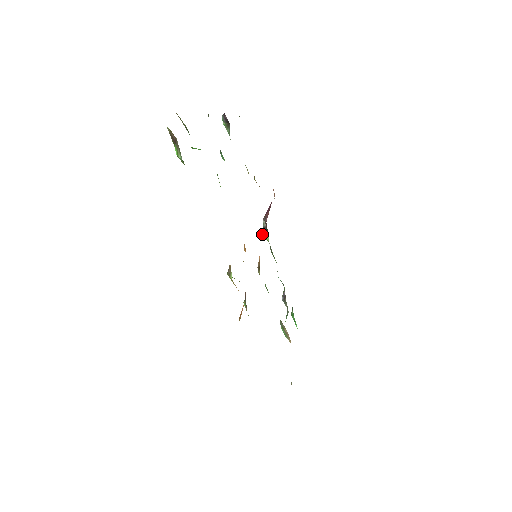
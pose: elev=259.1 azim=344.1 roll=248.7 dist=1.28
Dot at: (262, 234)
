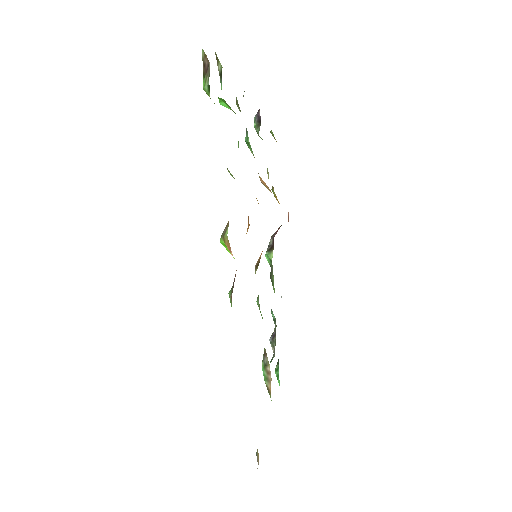
Dot at: occluded
